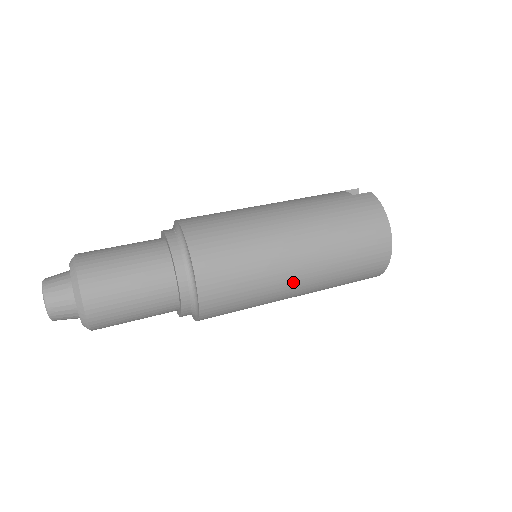
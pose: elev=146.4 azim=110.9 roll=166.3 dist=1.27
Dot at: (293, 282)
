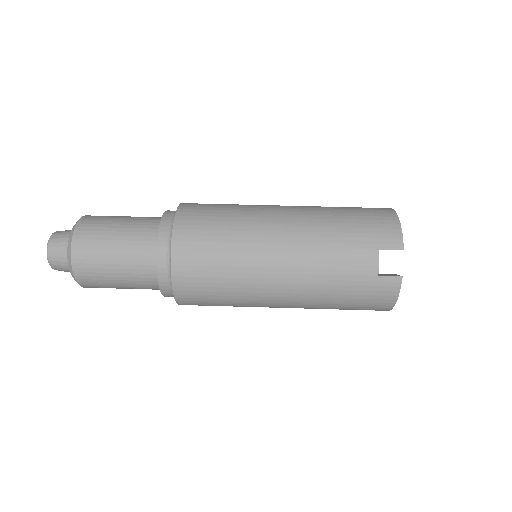
Dot at: occluded
